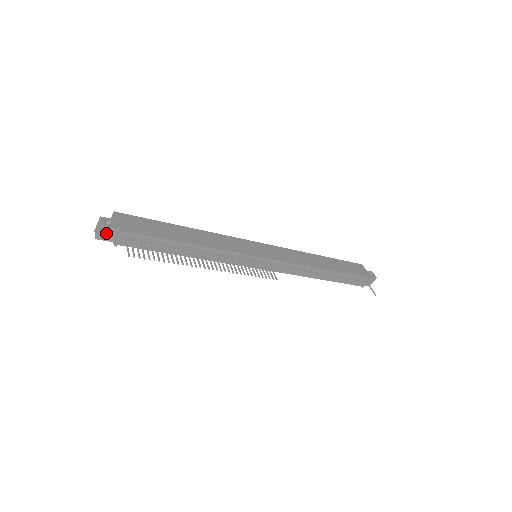
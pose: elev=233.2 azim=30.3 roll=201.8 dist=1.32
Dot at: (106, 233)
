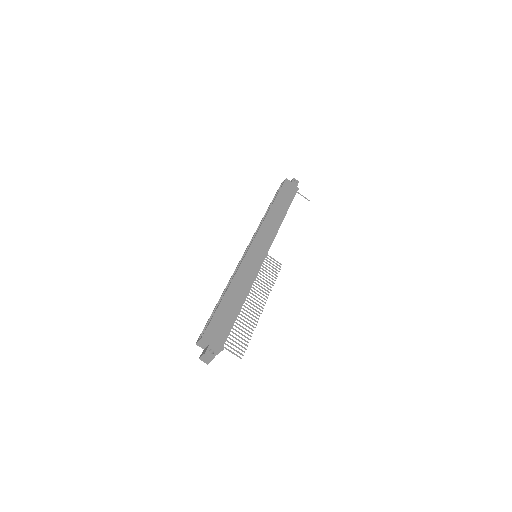
Dot at: occluded
